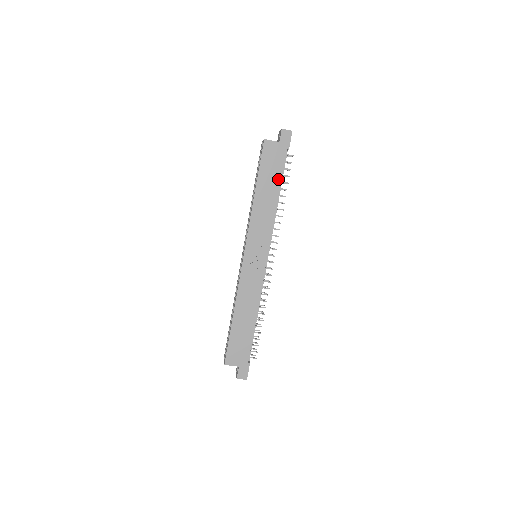
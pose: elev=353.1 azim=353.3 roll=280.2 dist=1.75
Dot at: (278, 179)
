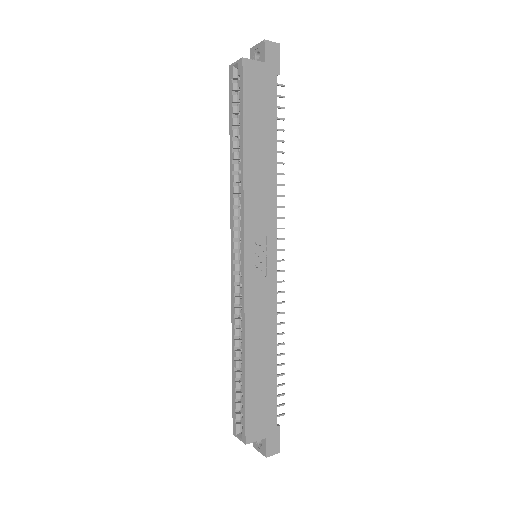
Dot at: (272, 124)
